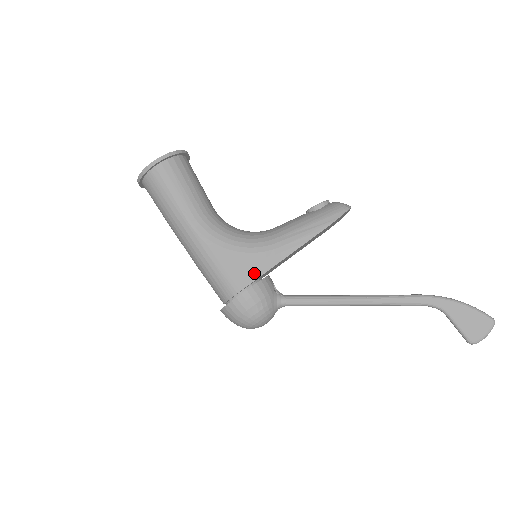
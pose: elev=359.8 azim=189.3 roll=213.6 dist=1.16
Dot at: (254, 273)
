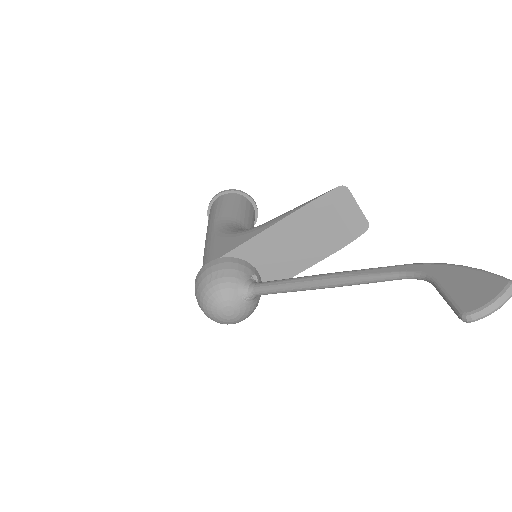
Dot at: (233, 246)
